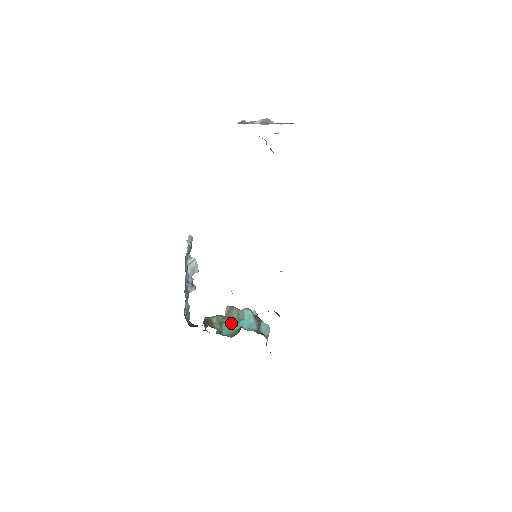
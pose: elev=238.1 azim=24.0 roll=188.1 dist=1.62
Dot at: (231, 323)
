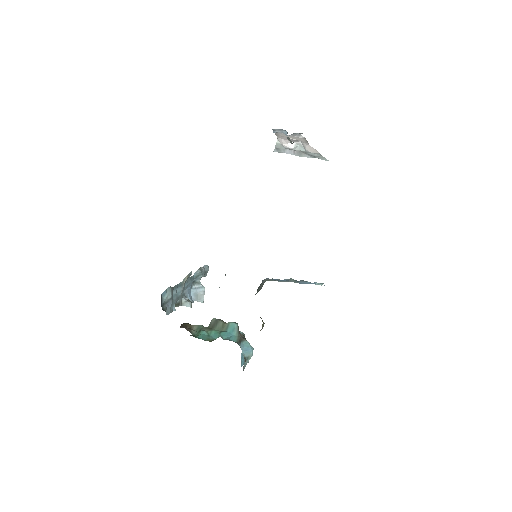
Dot at: (211, 333)
